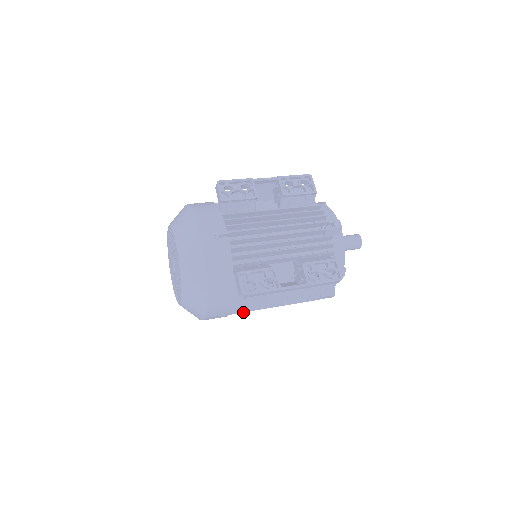
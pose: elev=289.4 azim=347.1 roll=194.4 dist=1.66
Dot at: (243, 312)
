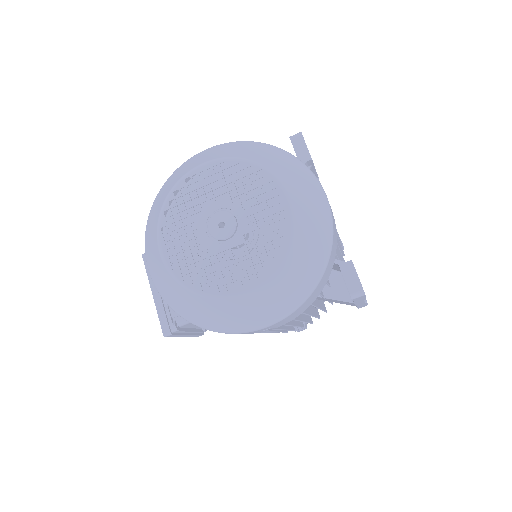
Dot at: occluded
